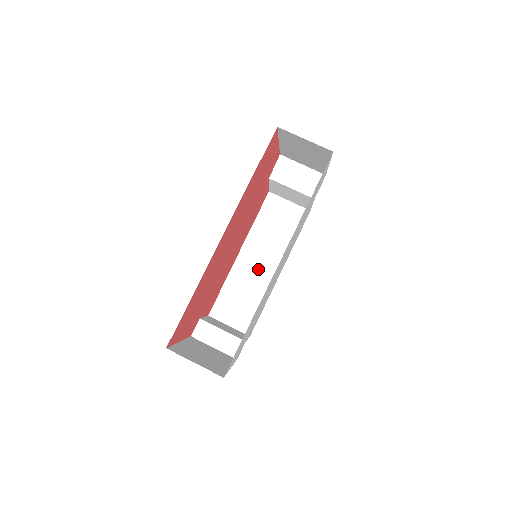
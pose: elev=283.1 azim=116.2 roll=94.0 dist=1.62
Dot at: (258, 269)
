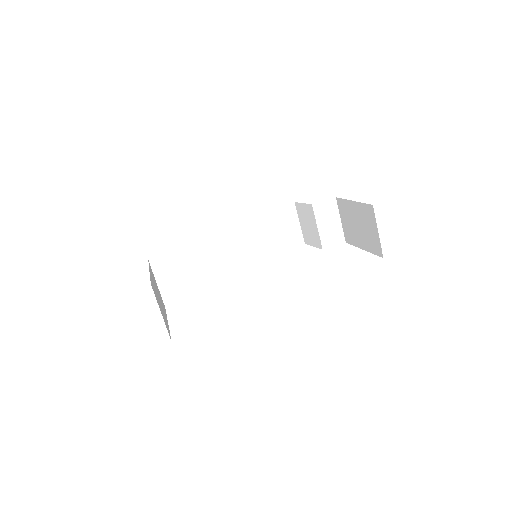
Dot at: (233, 247)
